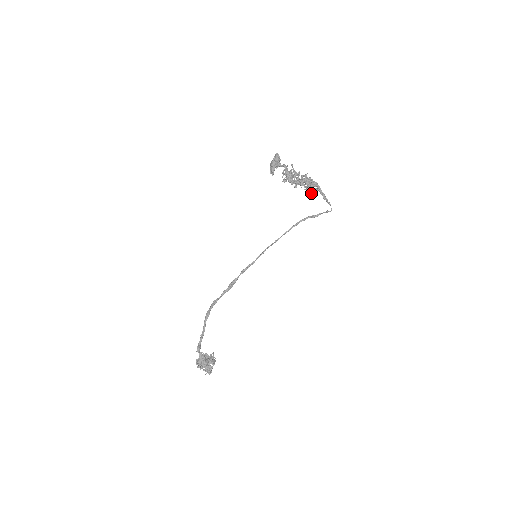
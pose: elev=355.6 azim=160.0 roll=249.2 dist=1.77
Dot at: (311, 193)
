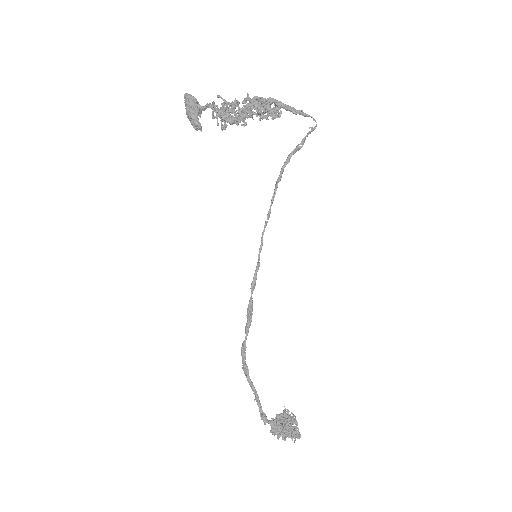
Dot at: (272, 118)
